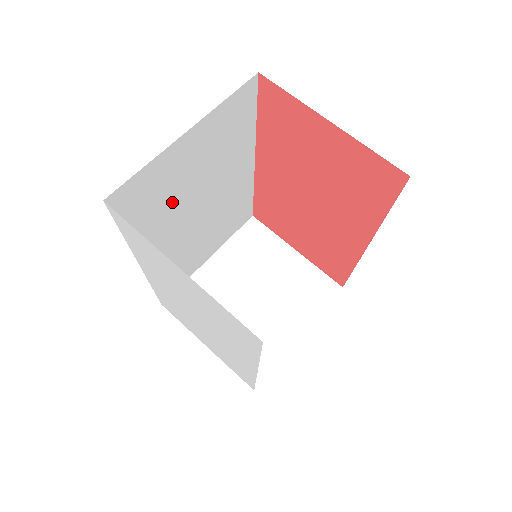
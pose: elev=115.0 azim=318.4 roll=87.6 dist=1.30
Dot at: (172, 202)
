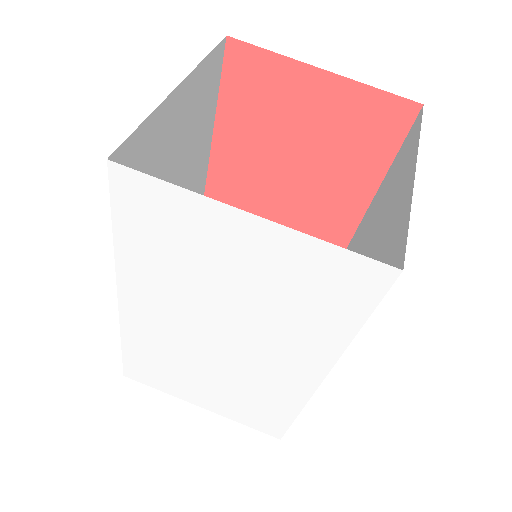
Dot at: occluded
